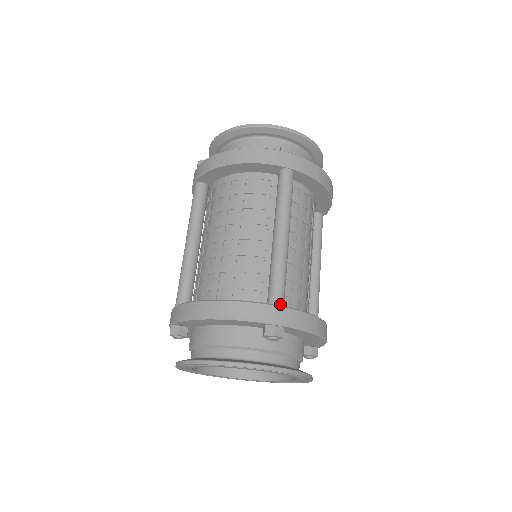
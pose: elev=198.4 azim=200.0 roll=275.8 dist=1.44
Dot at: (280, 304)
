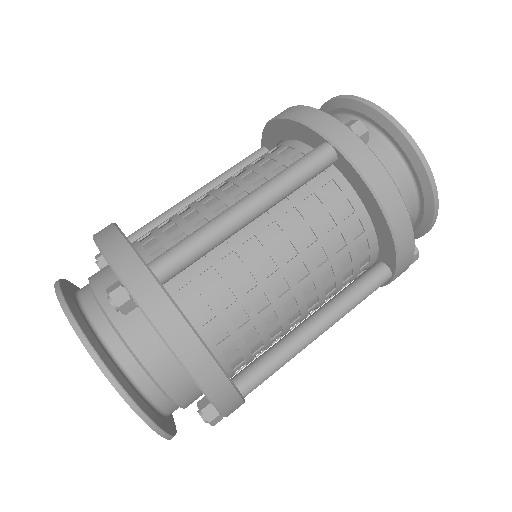
Dot at: (155, 270)
